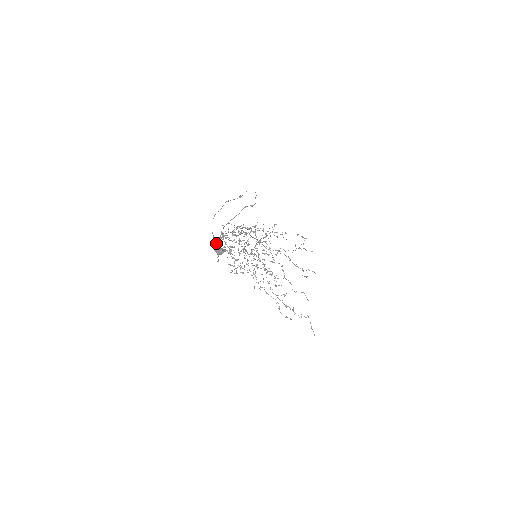
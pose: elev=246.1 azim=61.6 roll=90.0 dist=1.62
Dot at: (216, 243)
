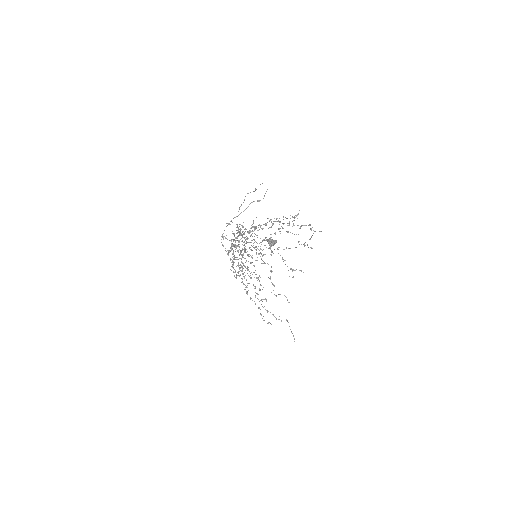
Dot at: occluded
